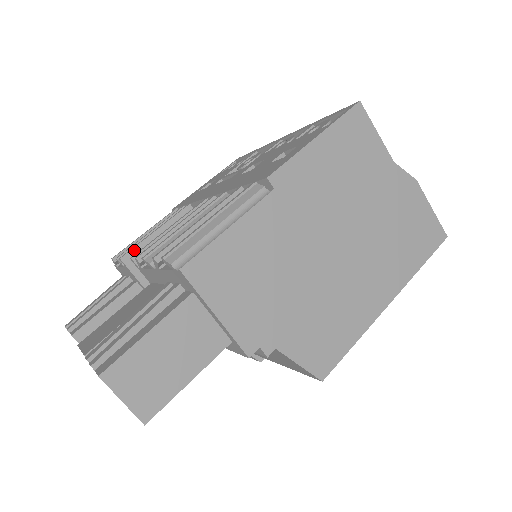
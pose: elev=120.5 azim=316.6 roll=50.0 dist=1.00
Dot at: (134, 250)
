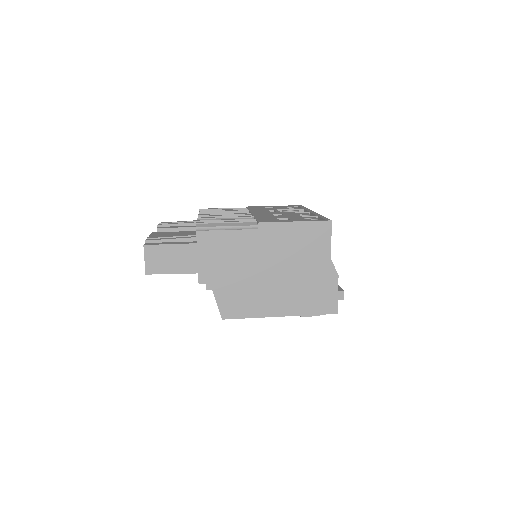
Dot at: (207, 212)
